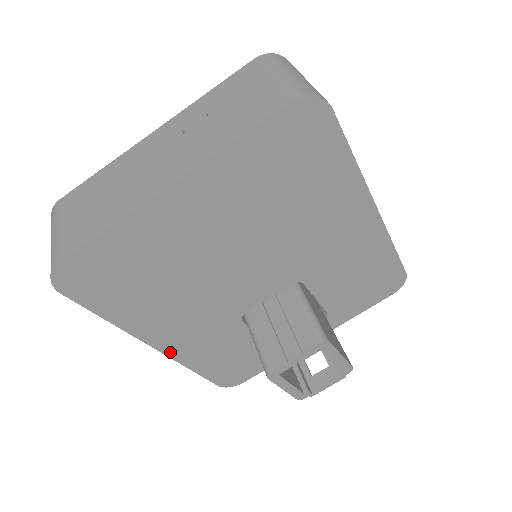
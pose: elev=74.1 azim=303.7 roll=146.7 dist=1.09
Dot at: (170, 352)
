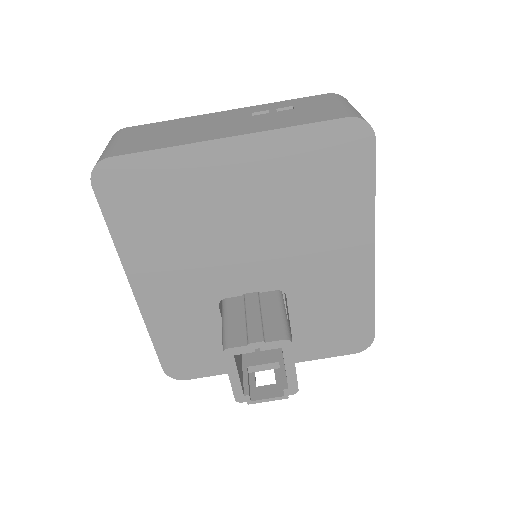
Dot at: (143, 304)
